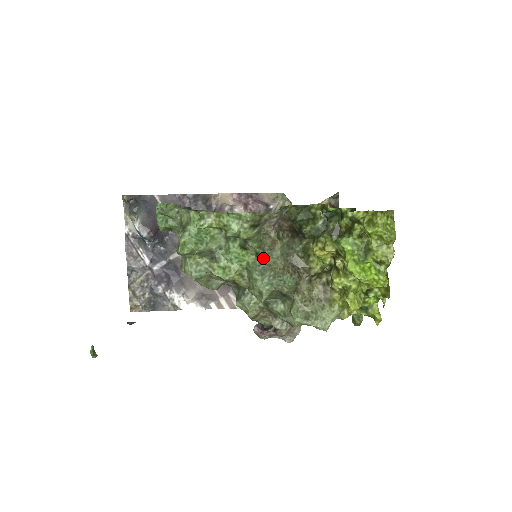
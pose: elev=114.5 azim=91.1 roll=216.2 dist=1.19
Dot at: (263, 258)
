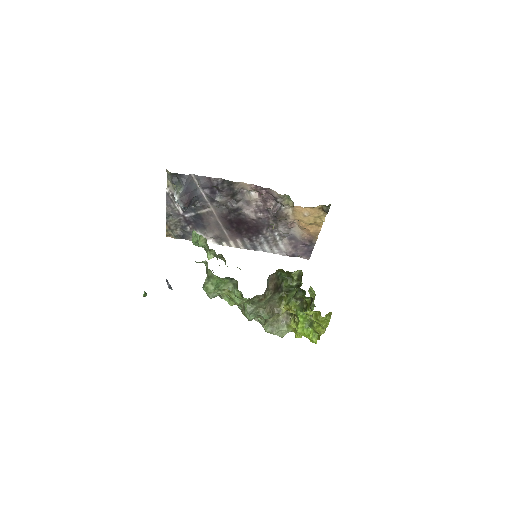
Dot at: (253, 304)
